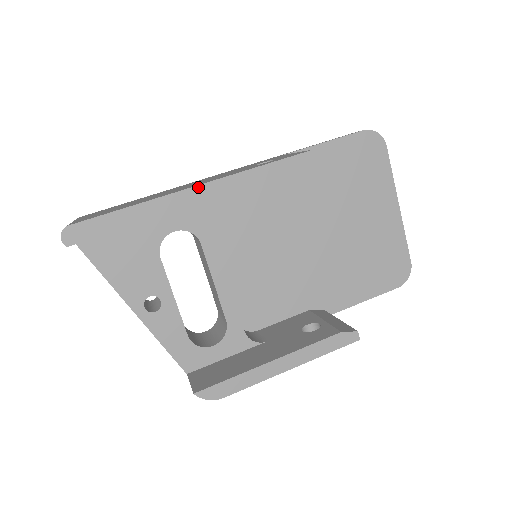
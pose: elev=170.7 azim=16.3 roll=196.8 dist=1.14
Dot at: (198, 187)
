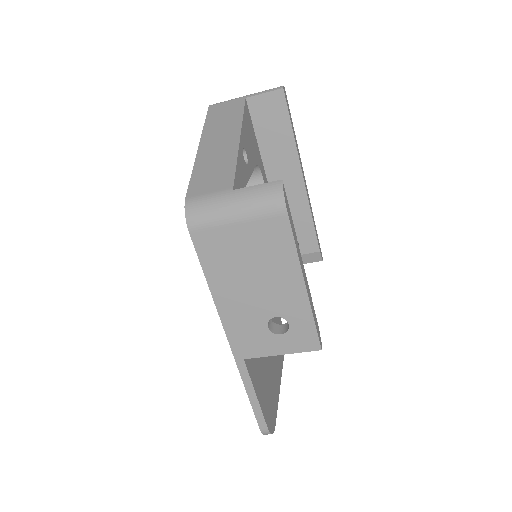
Dot at: occluded
